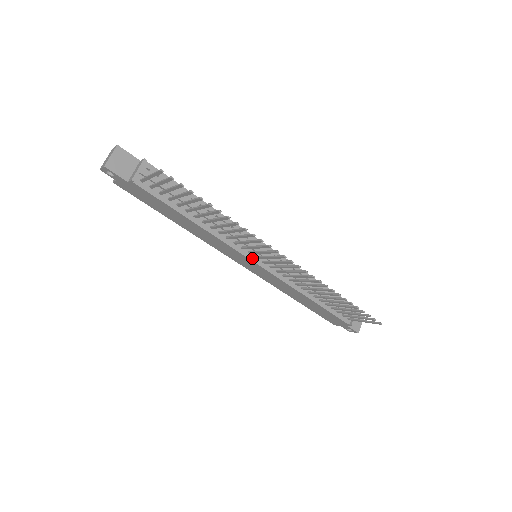
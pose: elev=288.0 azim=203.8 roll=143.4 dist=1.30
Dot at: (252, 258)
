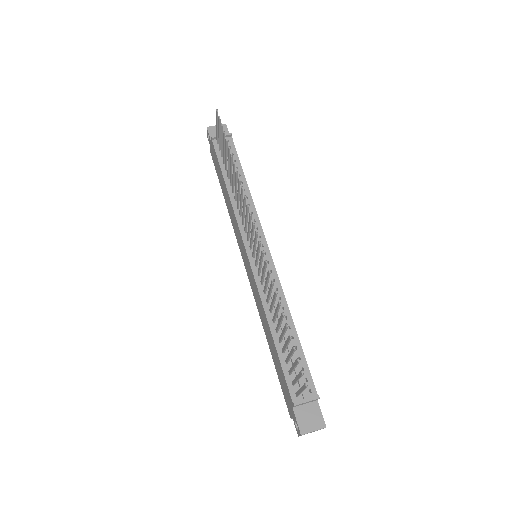
Dot at: (247, 245)
